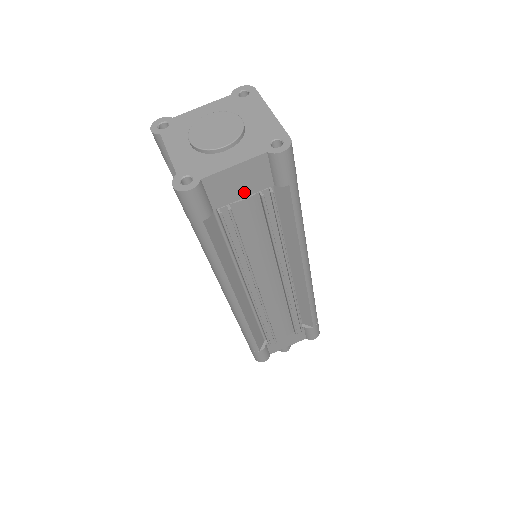
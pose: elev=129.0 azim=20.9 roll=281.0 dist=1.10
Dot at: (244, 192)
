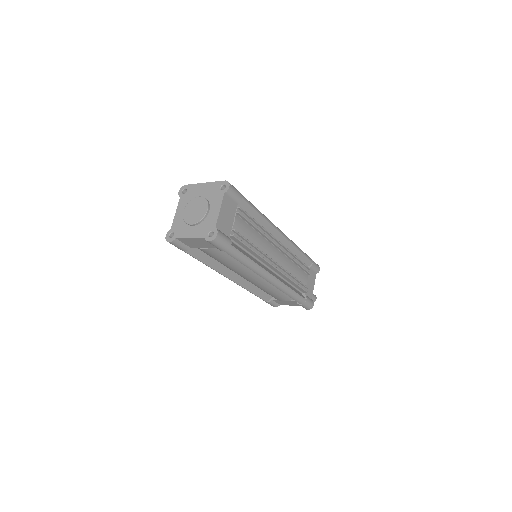
Dot at: (231, 219)
